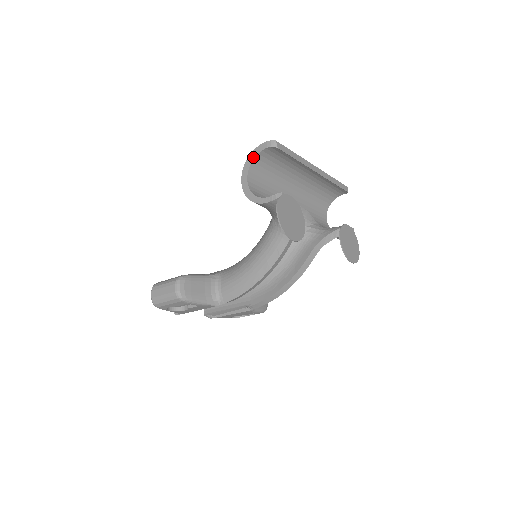
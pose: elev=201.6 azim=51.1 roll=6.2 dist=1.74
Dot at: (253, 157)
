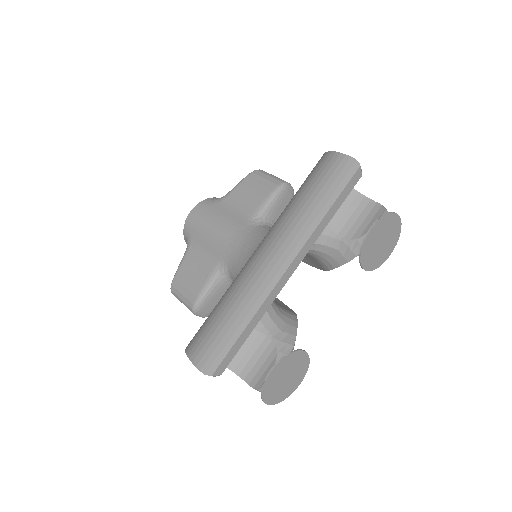
Dot at: occluded
